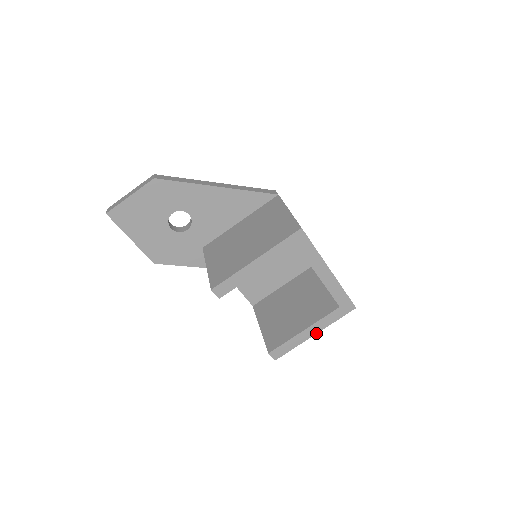
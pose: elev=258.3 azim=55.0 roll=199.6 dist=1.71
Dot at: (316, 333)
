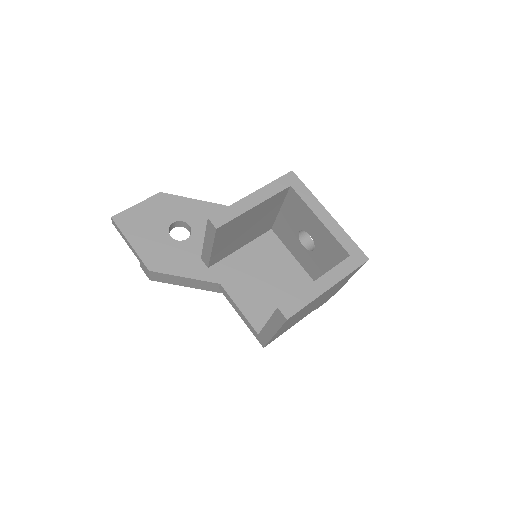
Dot at: (331, 286)
